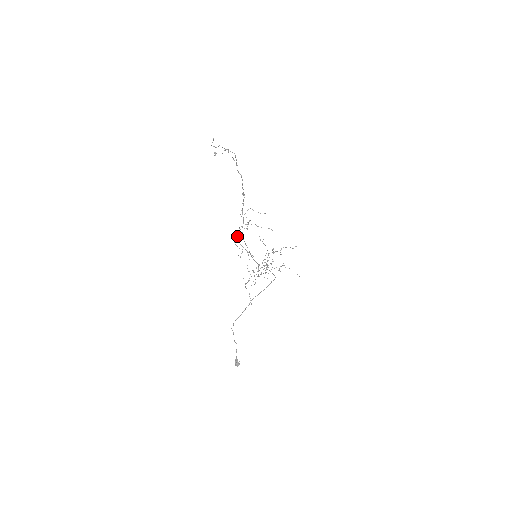
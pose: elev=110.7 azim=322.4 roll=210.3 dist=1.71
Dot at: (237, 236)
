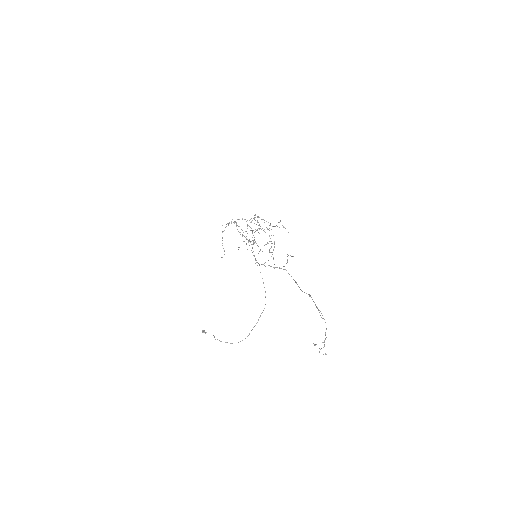
Dot at: occluded
